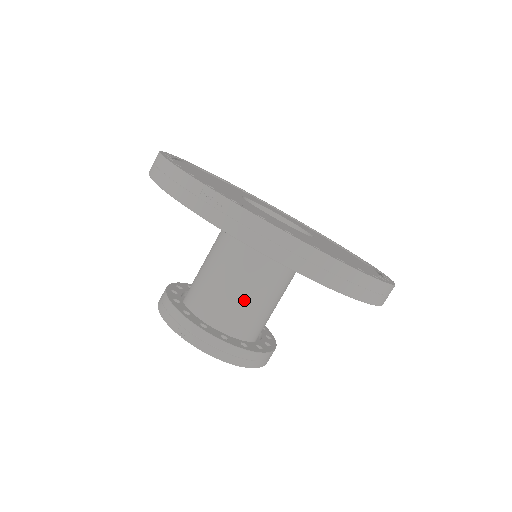
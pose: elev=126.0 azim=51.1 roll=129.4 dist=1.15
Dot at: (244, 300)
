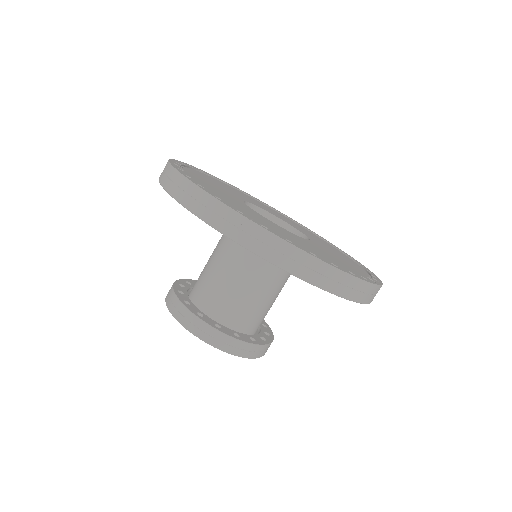
Dot at: (252, 300)
